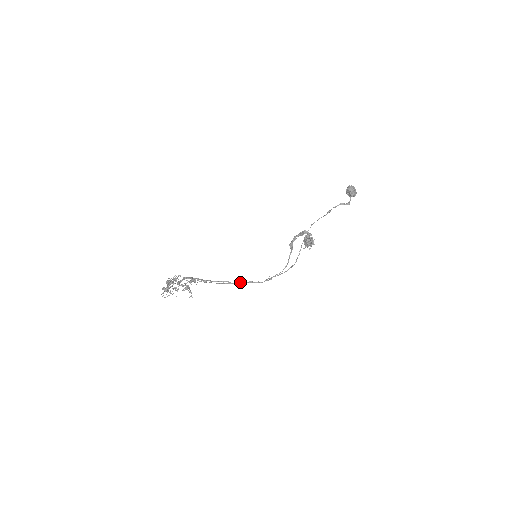
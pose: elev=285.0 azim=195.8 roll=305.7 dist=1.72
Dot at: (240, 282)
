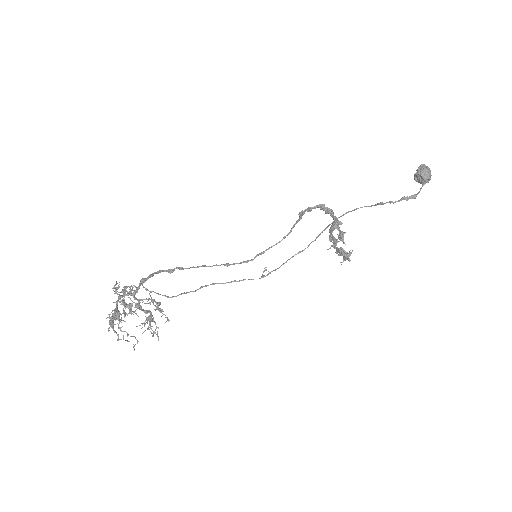
Dot at: occluded
